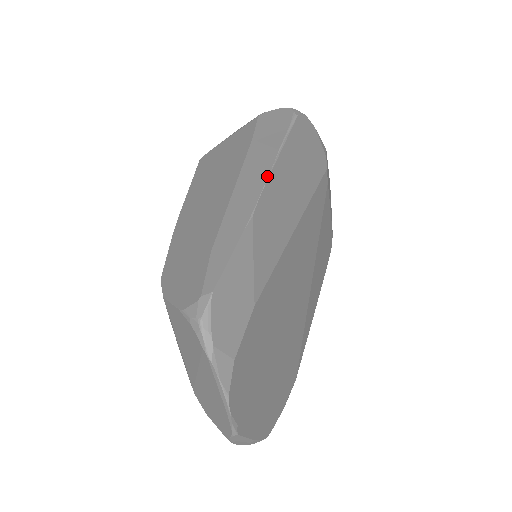
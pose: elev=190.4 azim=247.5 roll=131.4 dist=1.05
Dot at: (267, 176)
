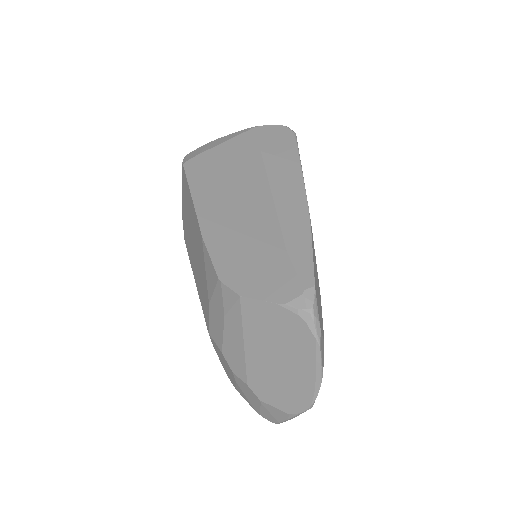
Dot at: (304, 186)
